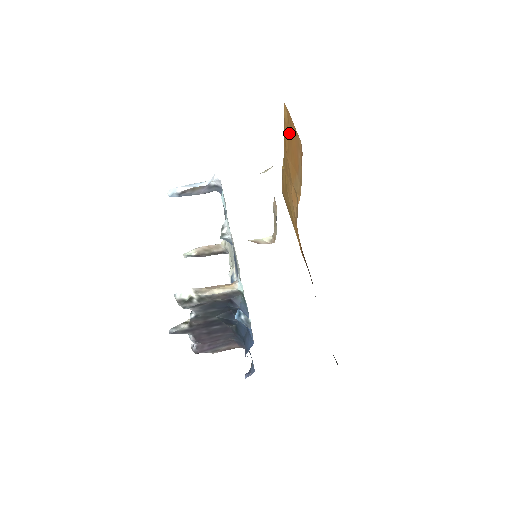
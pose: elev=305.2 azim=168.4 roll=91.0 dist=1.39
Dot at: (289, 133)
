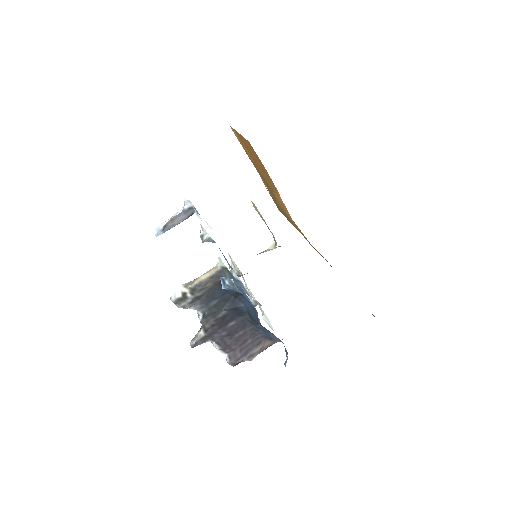
Dot at: (246, 148)
